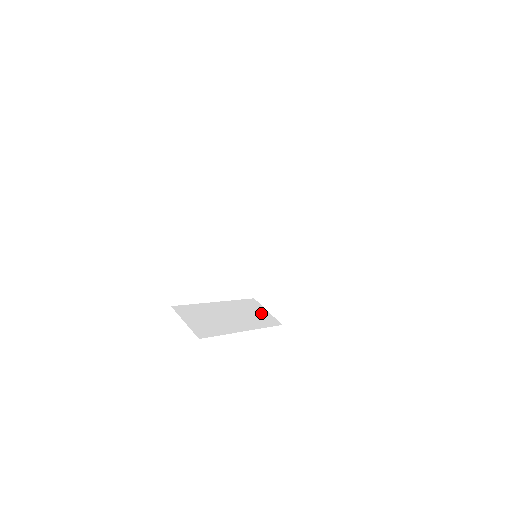
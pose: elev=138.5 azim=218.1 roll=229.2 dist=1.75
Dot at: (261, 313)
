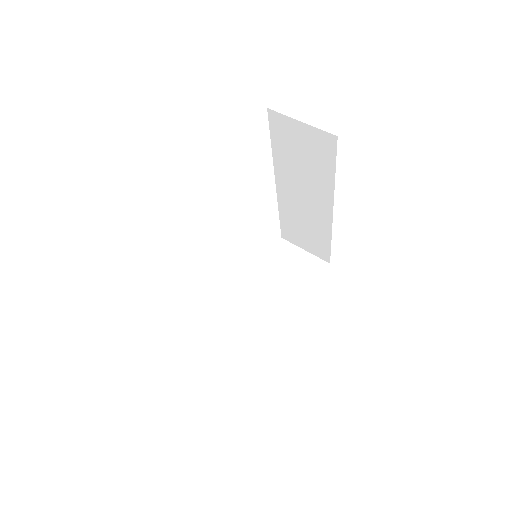
Dot at: (299, 262)
